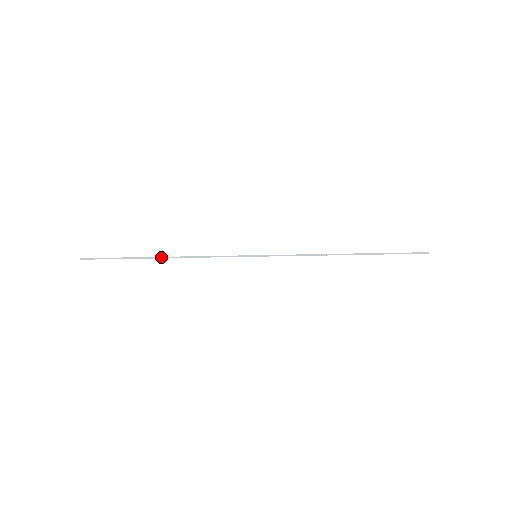
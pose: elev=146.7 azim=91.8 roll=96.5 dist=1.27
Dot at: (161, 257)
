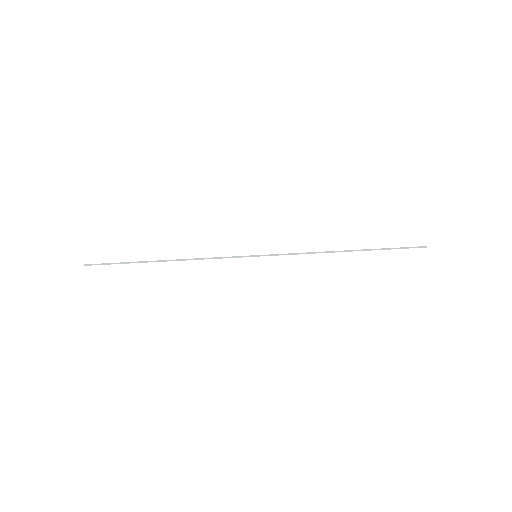
Dot at: (163, 260)
